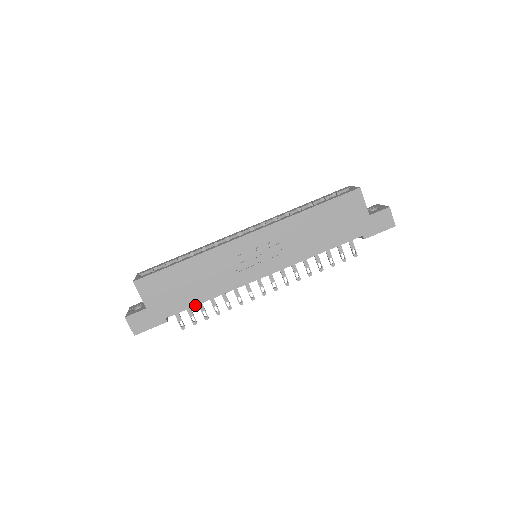
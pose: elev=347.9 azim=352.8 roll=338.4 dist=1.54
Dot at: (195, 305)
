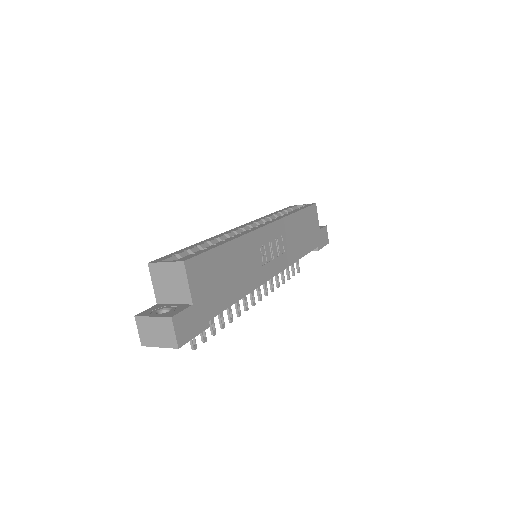
Dot at: (232, 304)
